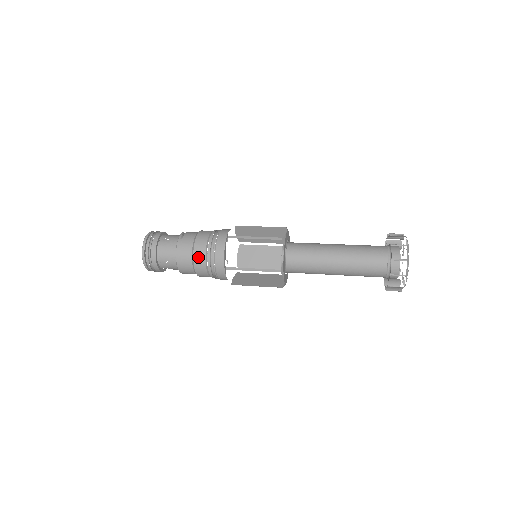
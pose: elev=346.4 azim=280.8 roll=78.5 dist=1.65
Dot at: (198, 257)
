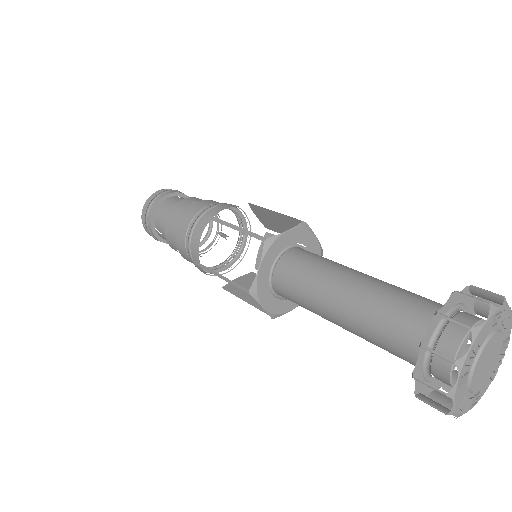
Dot at: occluded
